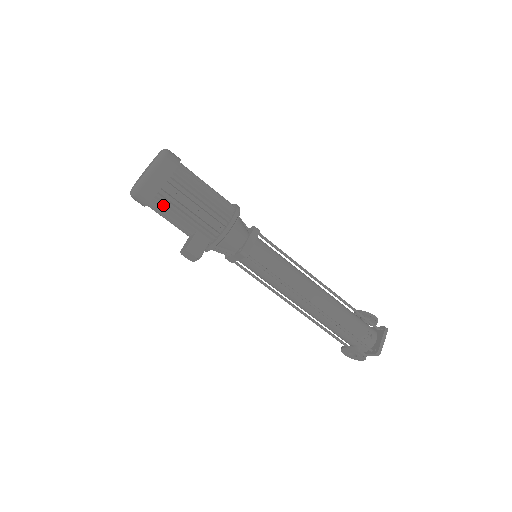
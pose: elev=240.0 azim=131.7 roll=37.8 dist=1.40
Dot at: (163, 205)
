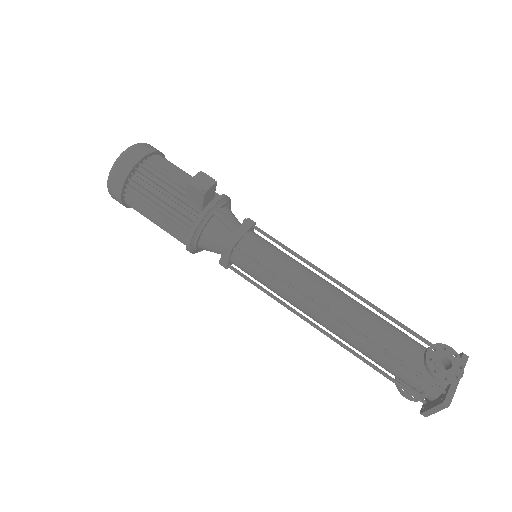
Dot at: (162, 161)
